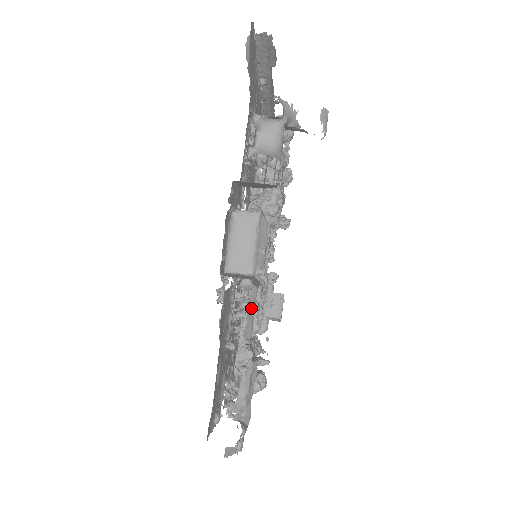
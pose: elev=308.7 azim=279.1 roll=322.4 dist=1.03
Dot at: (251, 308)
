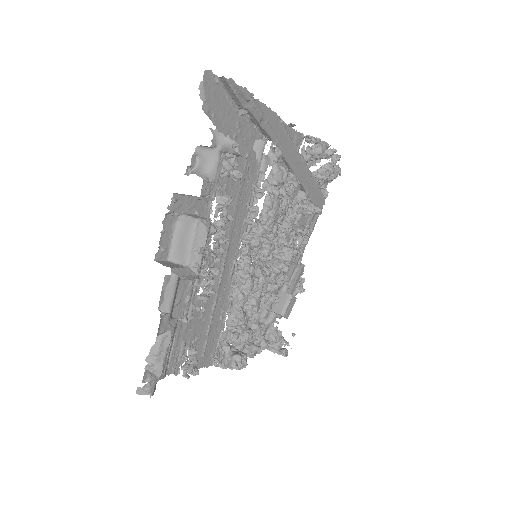
Dot at: (170, 290)
